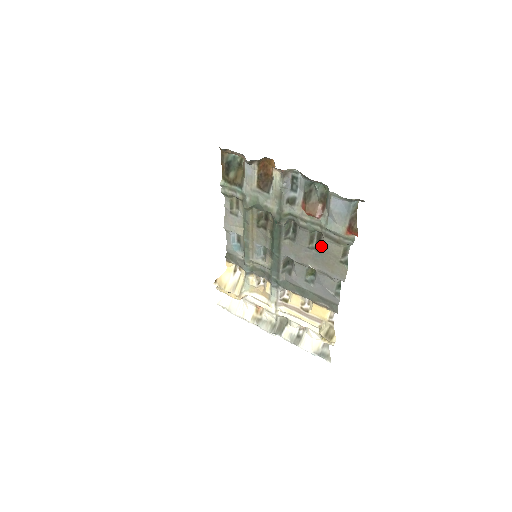
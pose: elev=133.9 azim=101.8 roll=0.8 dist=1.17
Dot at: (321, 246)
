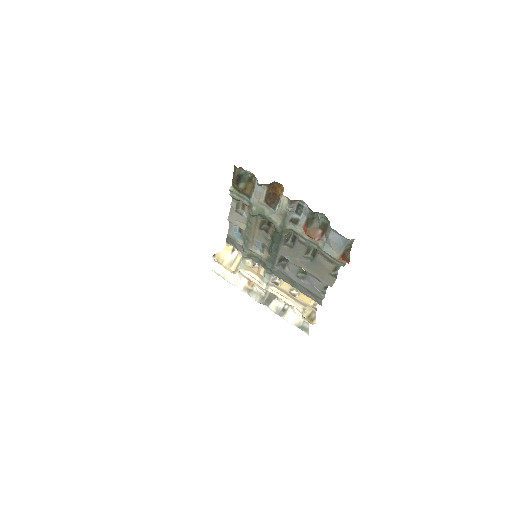
Dot at: (315, 259)
